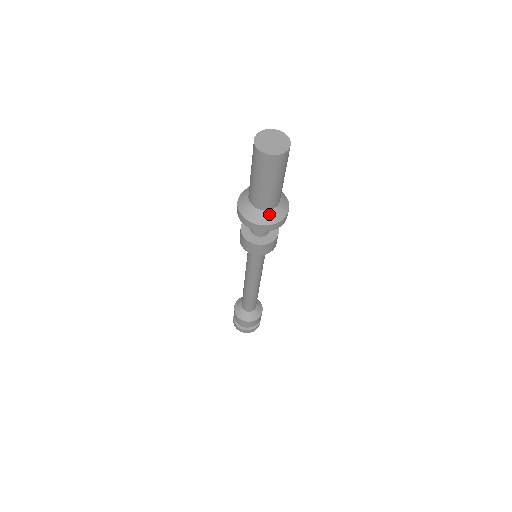
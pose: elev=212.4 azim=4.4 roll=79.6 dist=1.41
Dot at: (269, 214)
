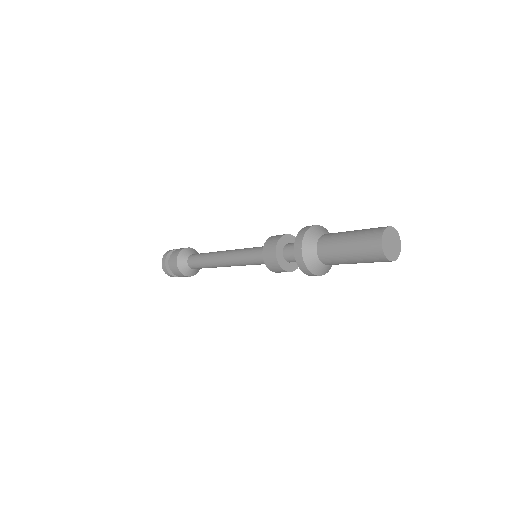
Dot at: (328, 268)
